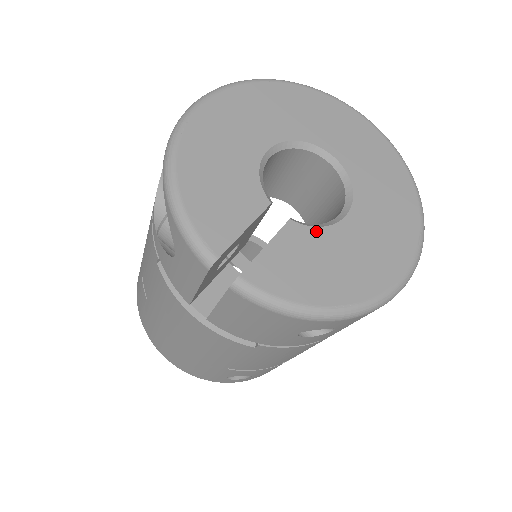
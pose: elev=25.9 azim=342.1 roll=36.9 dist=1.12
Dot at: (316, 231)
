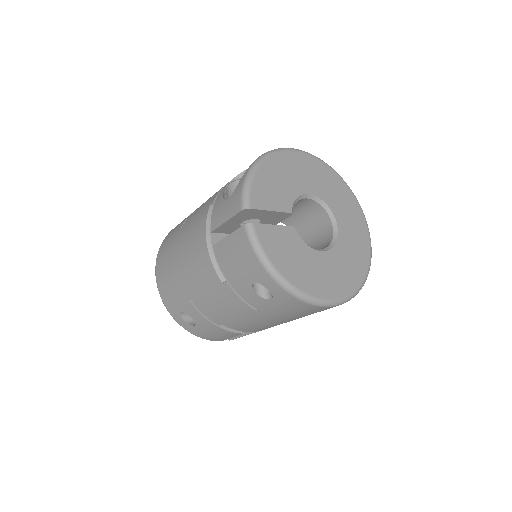
Dot at: (302, 242)
